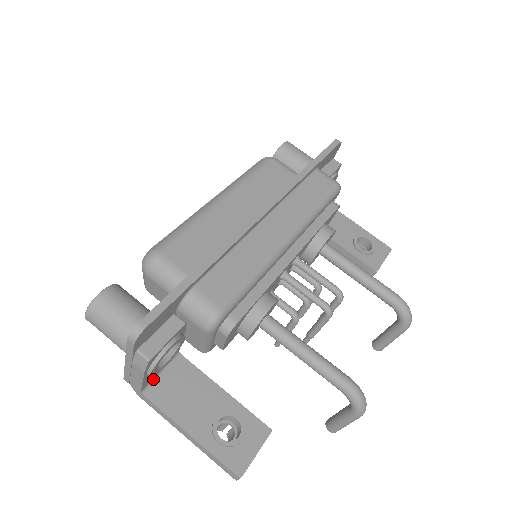
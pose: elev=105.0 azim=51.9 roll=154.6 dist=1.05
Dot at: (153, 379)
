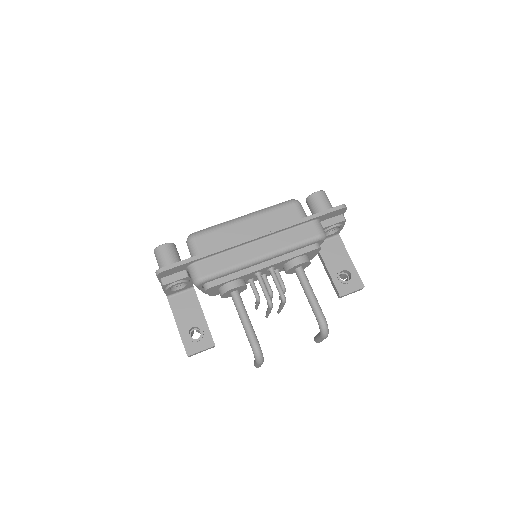
Dot at: (175, 293)
